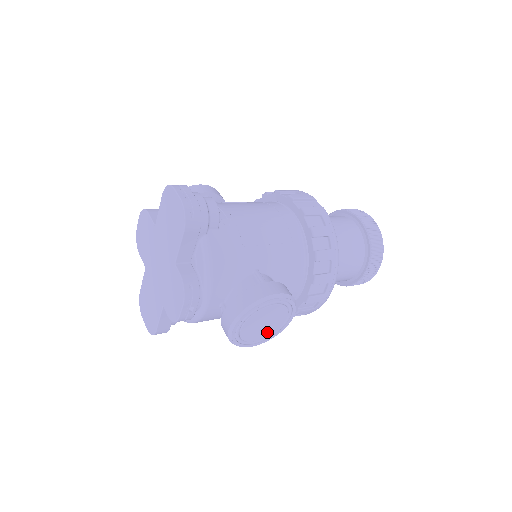
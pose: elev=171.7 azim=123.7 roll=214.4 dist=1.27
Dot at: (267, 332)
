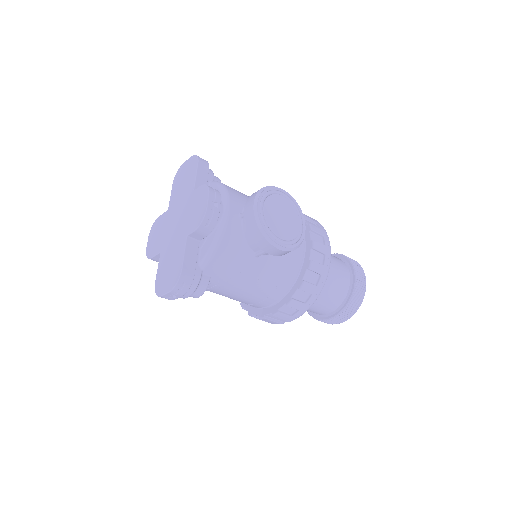
Dot at: (288, 233)
